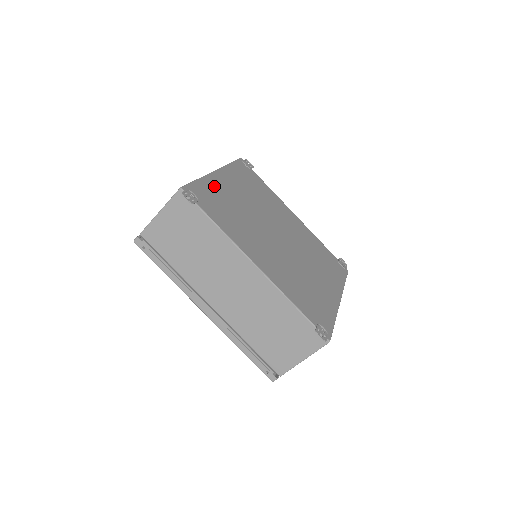
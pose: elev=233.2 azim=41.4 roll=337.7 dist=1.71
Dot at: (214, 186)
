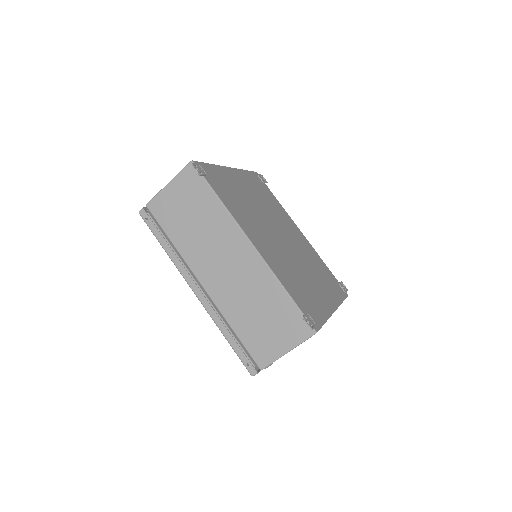
Dot at: (225, 175)
